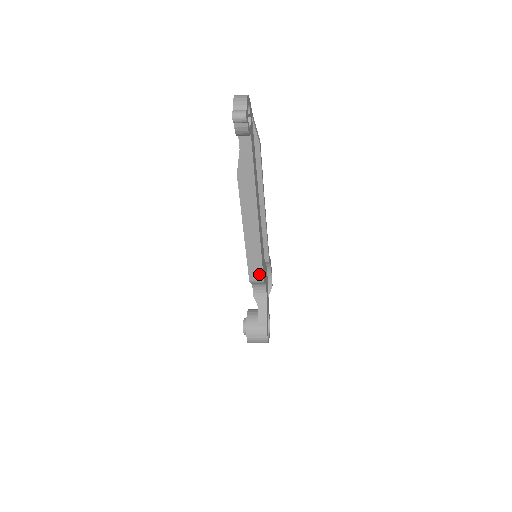
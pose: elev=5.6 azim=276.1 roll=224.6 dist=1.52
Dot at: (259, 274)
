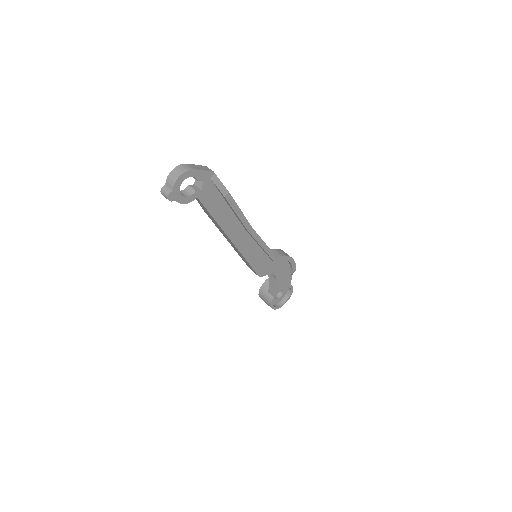
Dot at: (254, 271)
